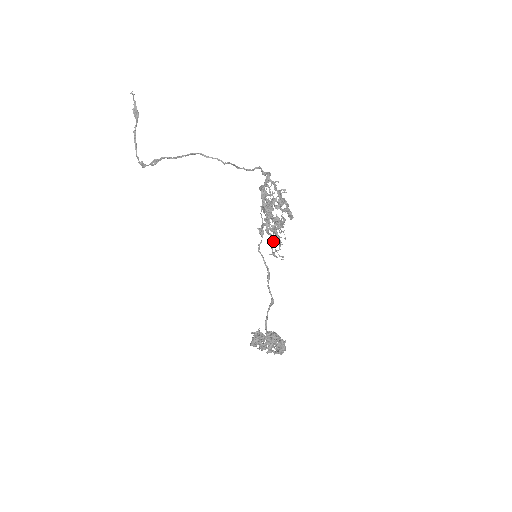
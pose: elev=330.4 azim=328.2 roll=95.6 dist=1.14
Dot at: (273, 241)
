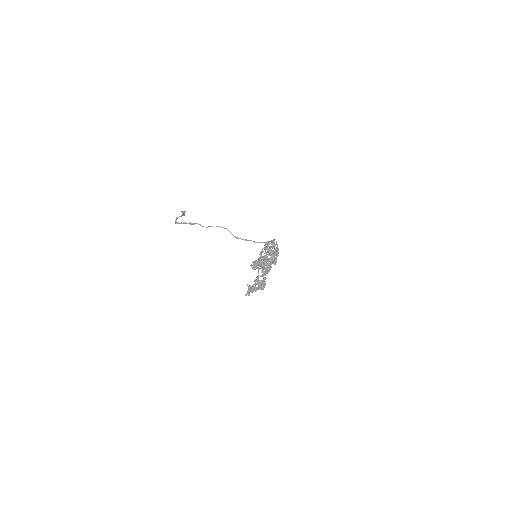
Dot at: occluded
